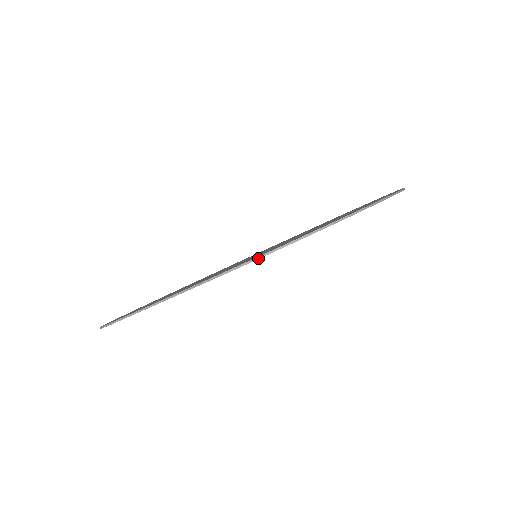
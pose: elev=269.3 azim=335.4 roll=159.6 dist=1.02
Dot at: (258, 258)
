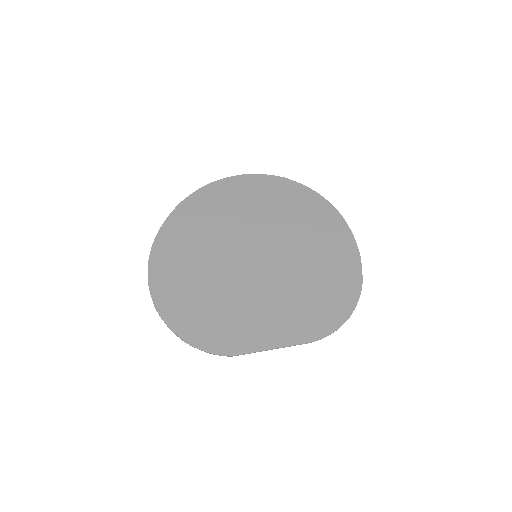
Dot at: occluded
